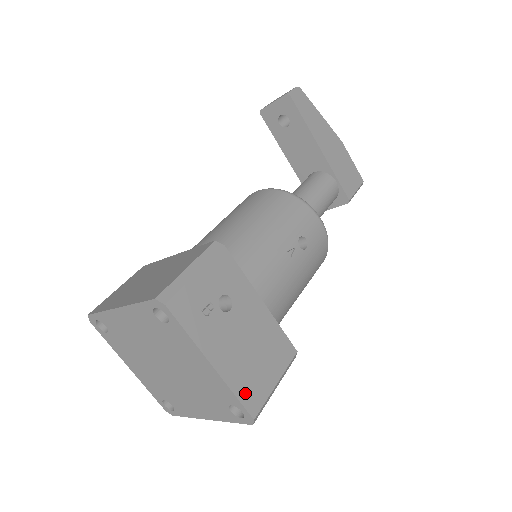
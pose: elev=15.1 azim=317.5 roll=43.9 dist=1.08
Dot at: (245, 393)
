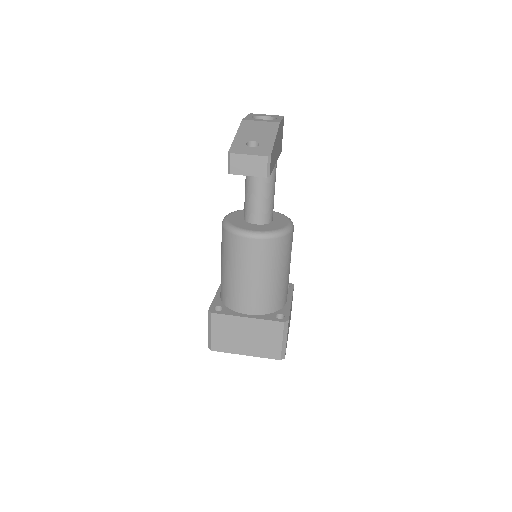
Dot at: occluded
